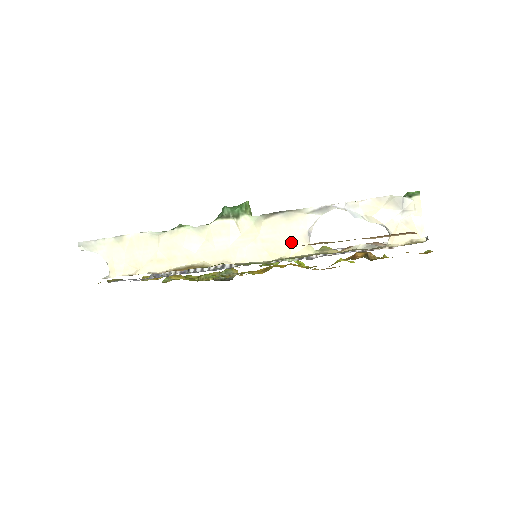
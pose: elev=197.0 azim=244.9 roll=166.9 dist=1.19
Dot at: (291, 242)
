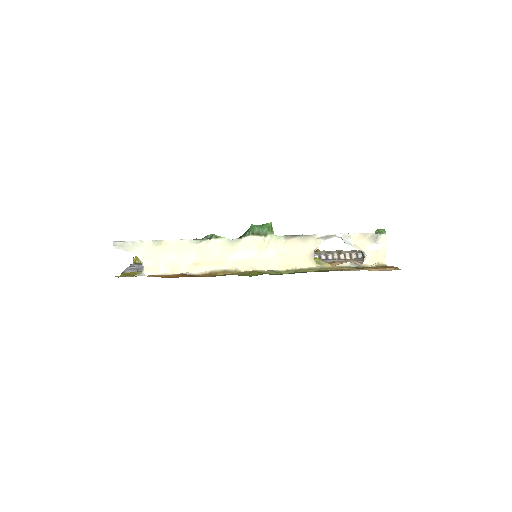
Dot at: (302, 257)
